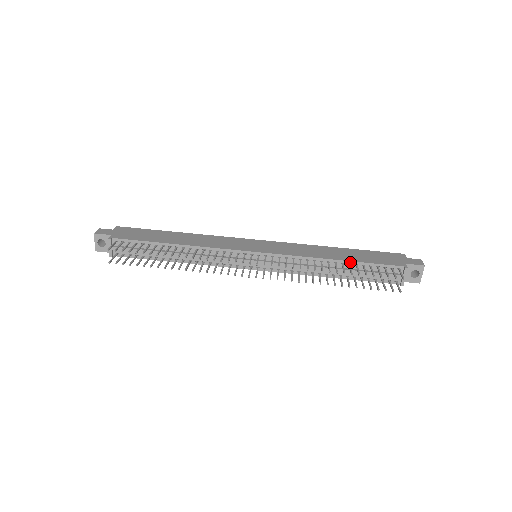
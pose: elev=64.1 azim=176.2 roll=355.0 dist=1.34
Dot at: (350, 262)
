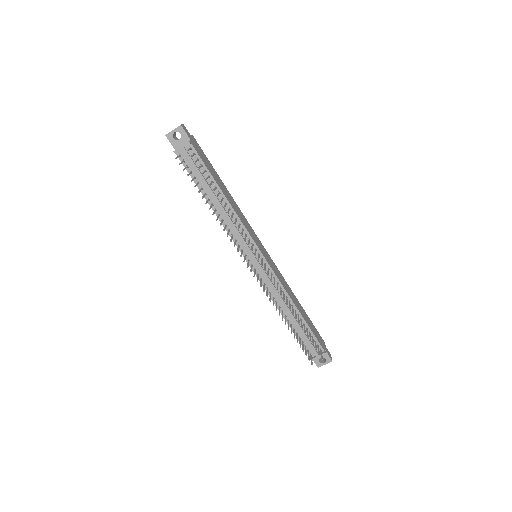
Dot at: (303, 319)
